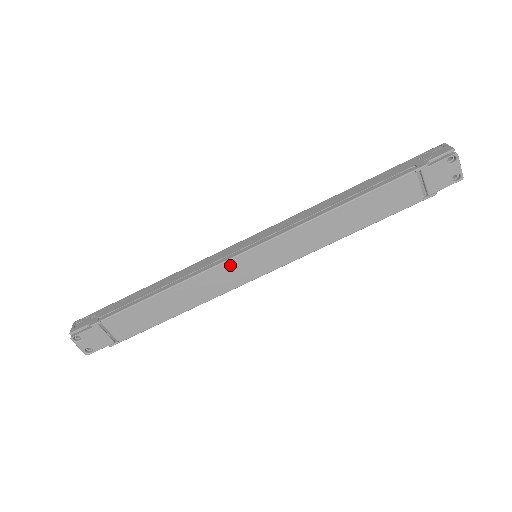
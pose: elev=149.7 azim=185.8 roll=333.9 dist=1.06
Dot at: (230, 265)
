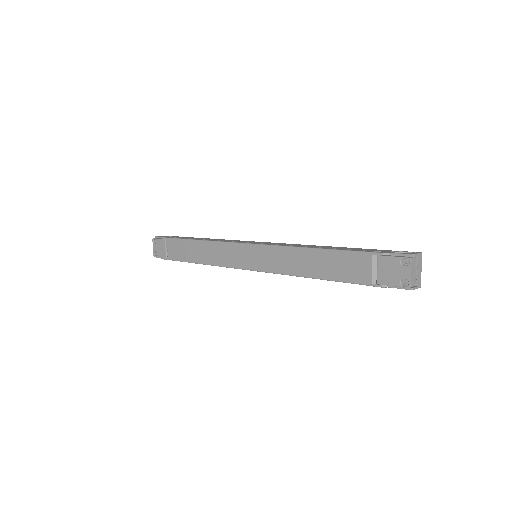
Dot at: (235, 247)
